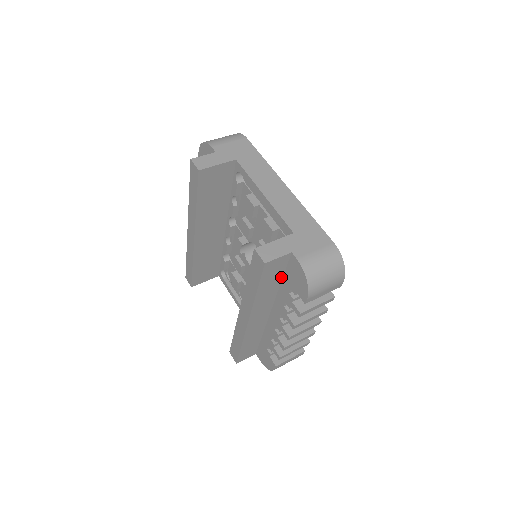
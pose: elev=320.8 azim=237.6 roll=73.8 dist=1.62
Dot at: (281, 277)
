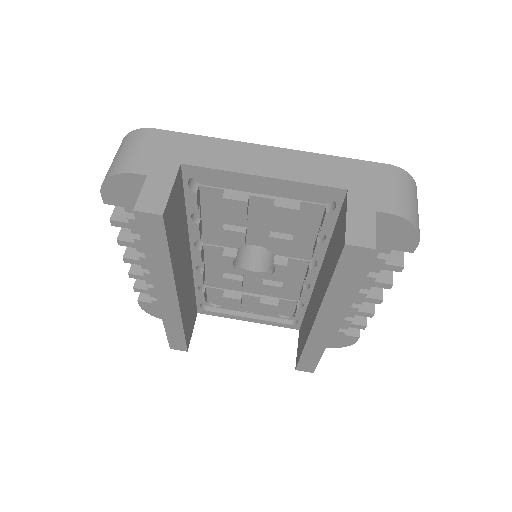
Dot at: occluded
